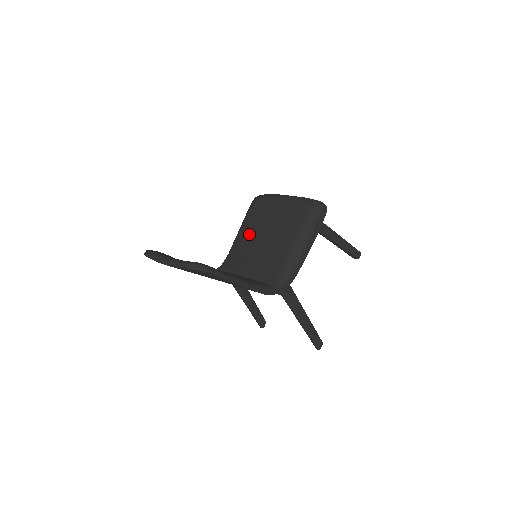
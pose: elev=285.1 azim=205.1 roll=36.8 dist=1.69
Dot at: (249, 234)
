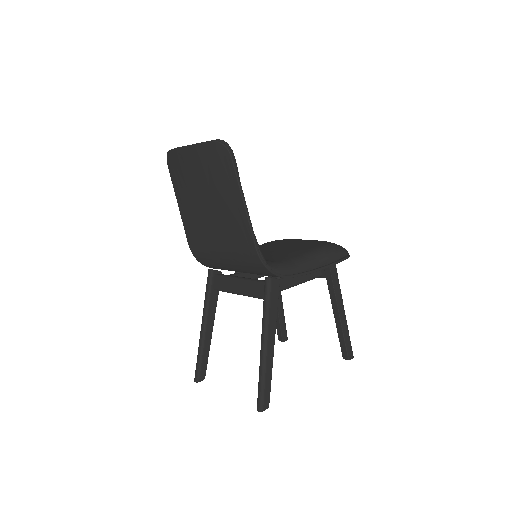
Dot at: occluded
